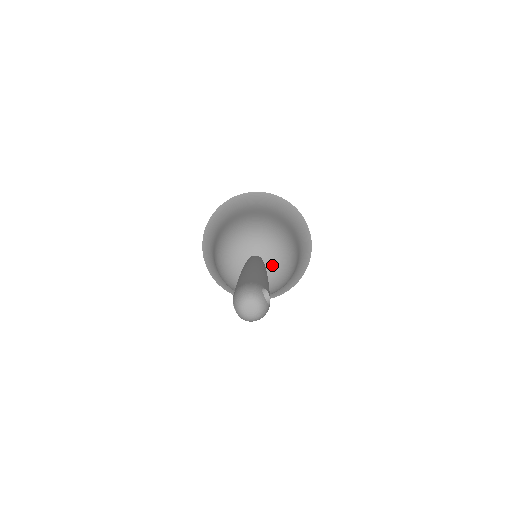
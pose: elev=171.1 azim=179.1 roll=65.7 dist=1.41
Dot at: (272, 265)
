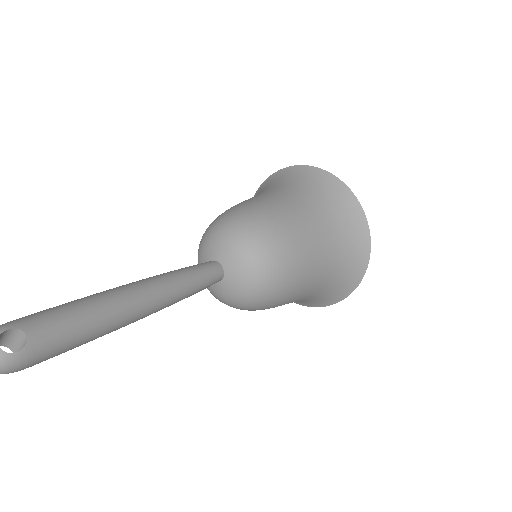
Dot at: (235, 270)
